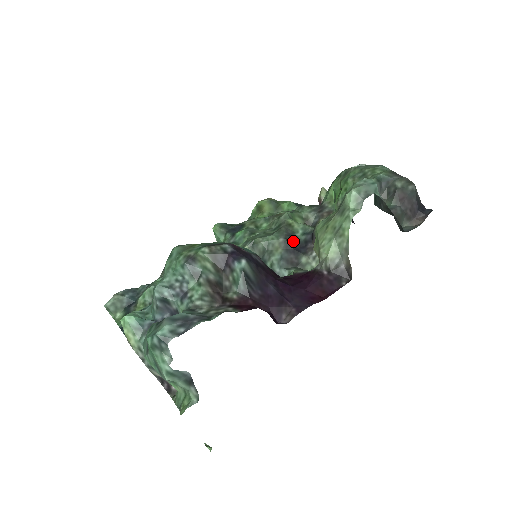
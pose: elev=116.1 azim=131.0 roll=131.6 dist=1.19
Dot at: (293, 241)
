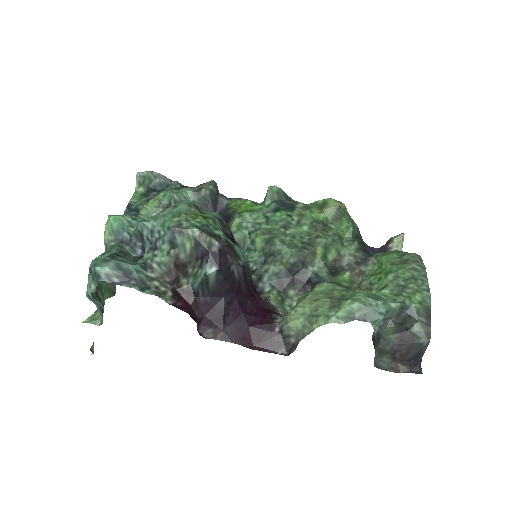
Dot at: (300, 270)
